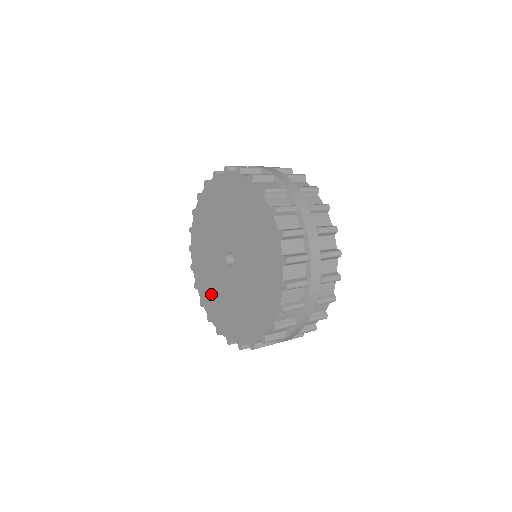
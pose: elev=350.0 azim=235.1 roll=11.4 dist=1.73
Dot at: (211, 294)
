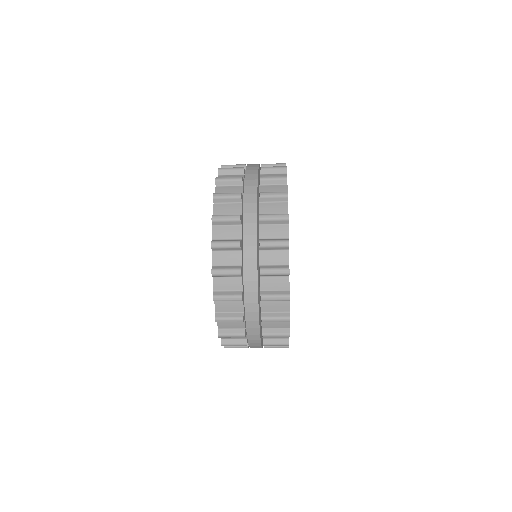
Dot at: occluded
